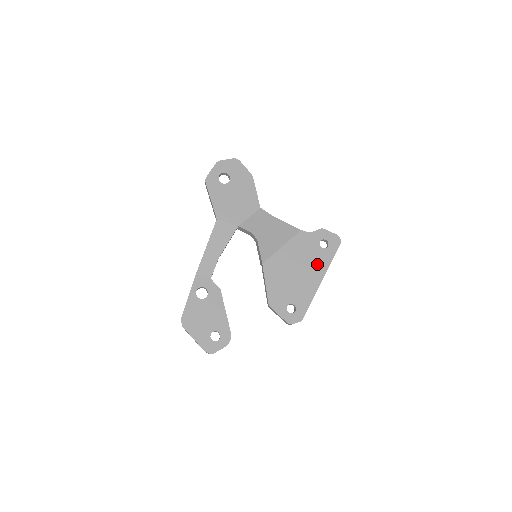
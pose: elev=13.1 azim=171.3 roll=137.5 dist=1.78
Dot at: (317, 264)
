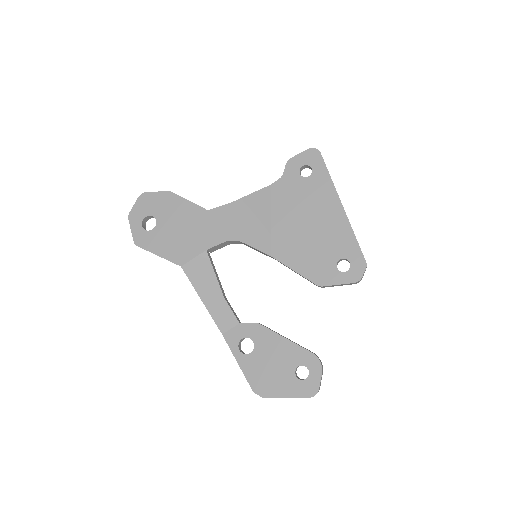
Dot at: (320, 197)
